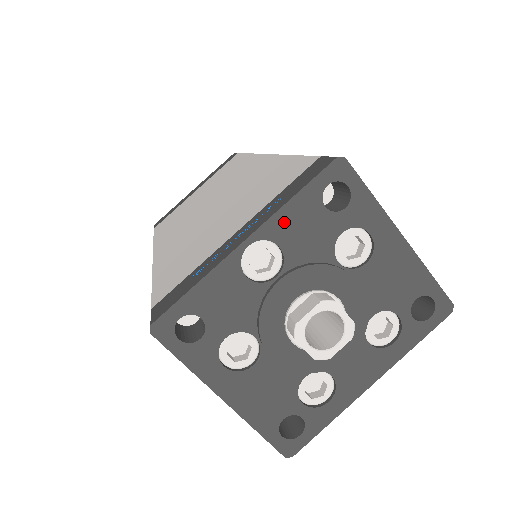
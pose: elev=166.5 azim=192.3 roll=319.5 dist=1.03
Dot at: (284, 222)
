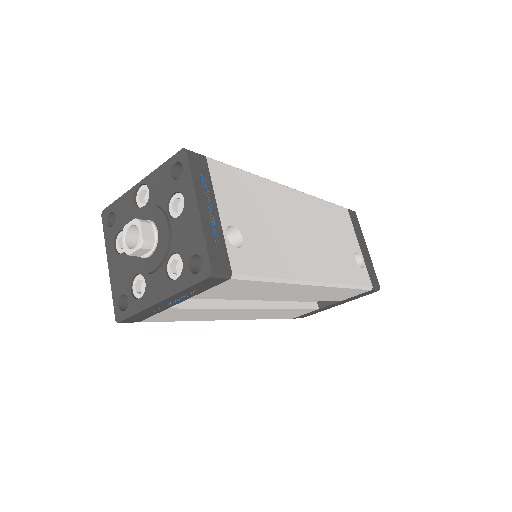
Dot at: (155, 178)
